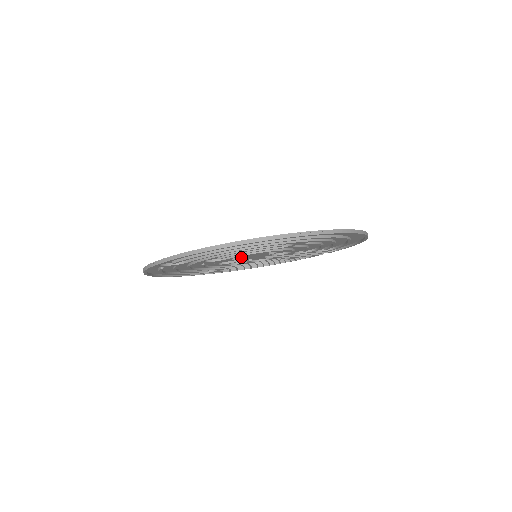
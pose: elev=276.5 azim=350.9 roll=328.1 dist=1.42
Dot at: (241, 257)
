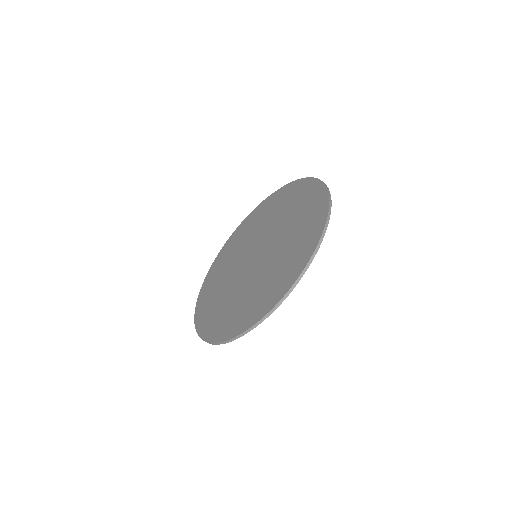
Dot at: (250, 268)
